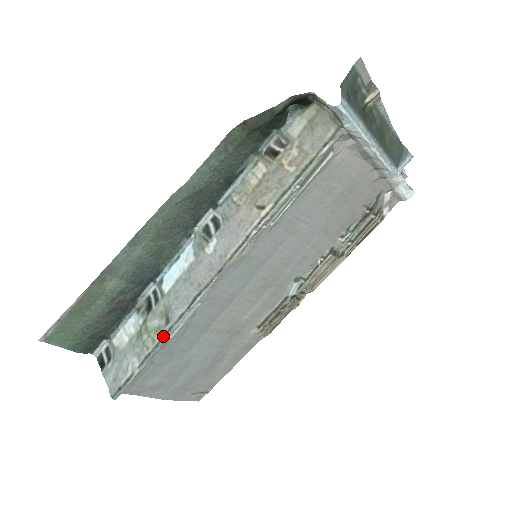
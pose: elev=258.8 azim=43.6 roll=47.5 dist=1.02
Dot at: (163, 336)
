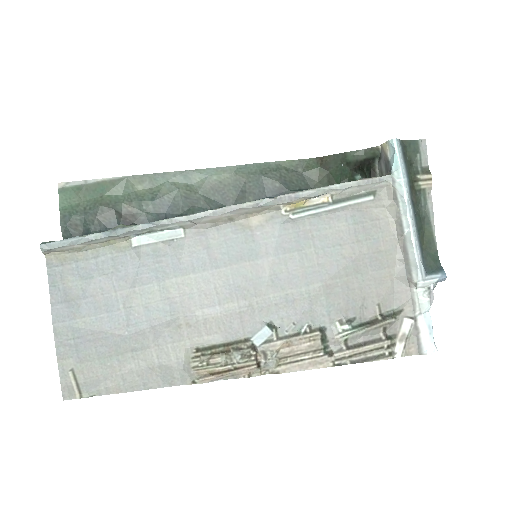
Dot at: (135, 225)
